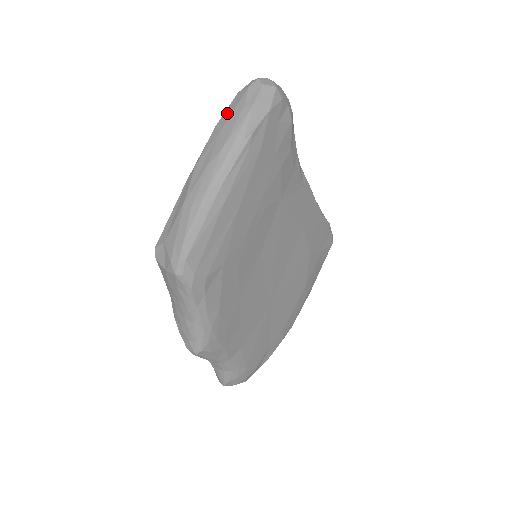
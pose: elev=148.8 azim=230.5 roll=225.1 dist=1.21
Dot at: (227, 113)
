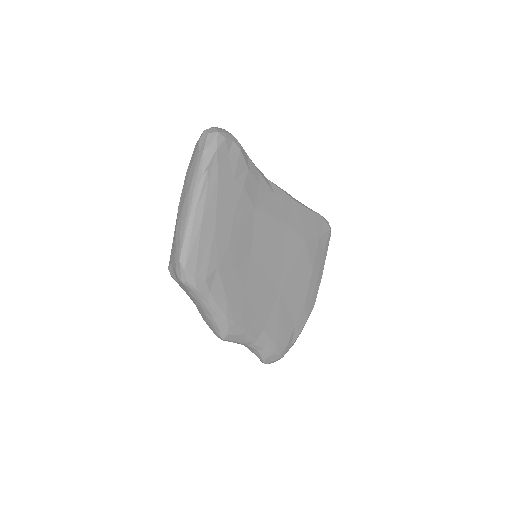
Dot at: (191, 161)
